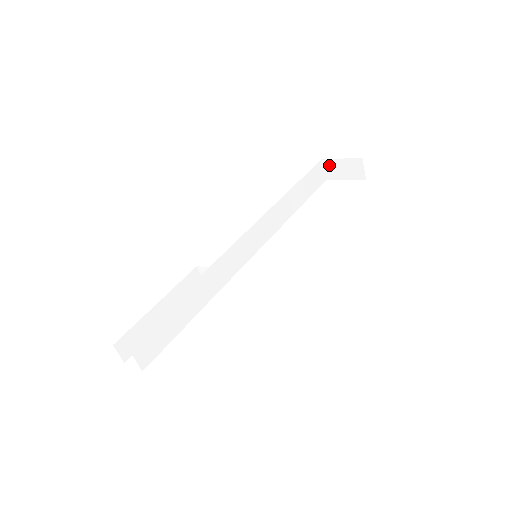
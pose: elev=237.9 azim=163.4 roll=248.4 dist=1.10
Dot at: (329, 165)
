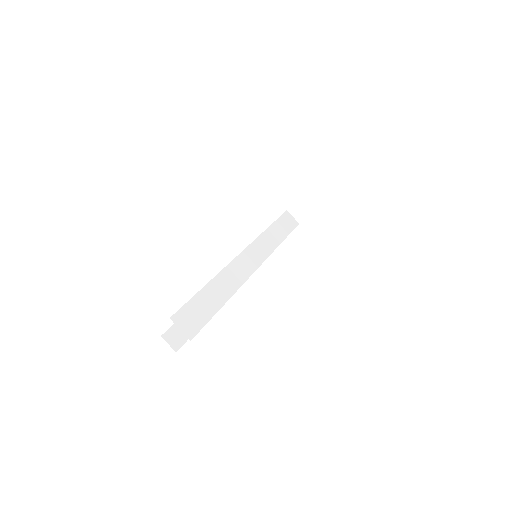
Dot at: (294, 210)
